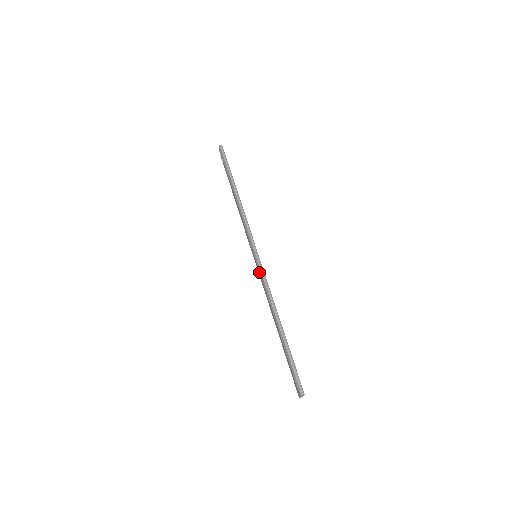
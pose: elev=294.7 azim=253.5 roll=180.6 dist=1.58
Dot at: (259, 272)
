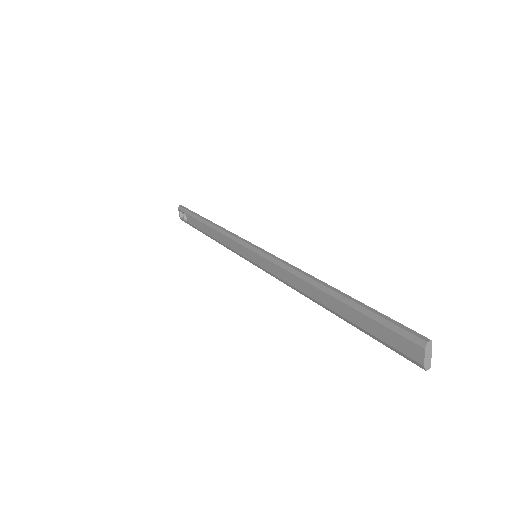
Dot at: (267, 260)
